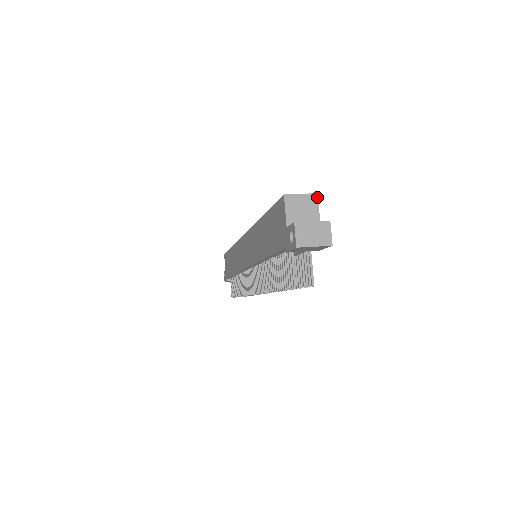
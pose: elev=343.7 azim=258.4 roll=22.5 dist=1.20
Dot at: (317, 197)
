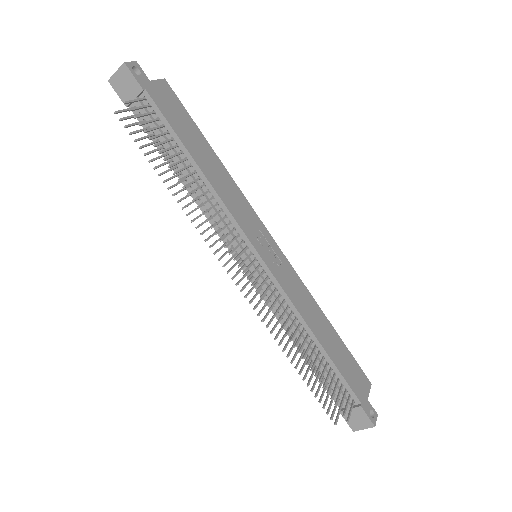
Dot at: (163, 79)
